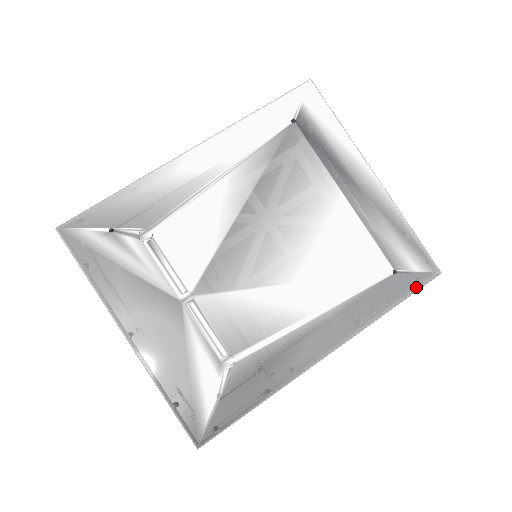
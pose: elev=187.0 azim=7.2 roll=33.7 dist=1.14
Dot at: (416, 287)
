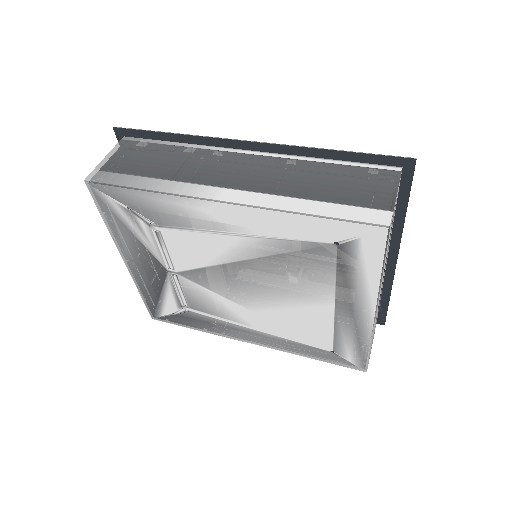
Dot at: (340, 364)
